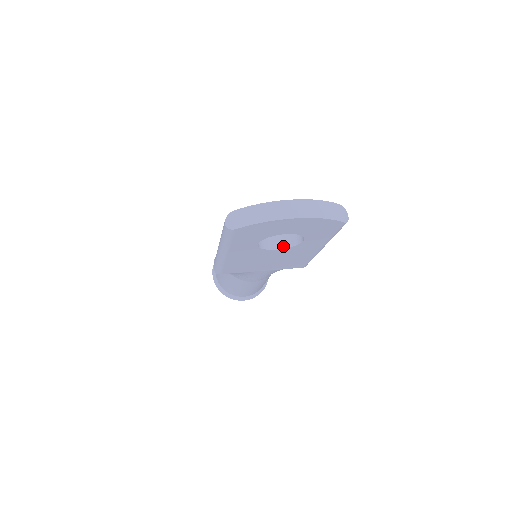
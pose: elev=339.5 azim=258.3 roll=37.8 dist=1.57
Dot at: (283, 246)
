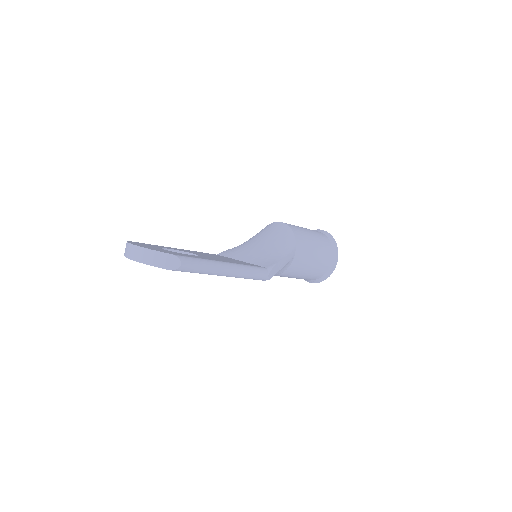
Dot at: occluded
